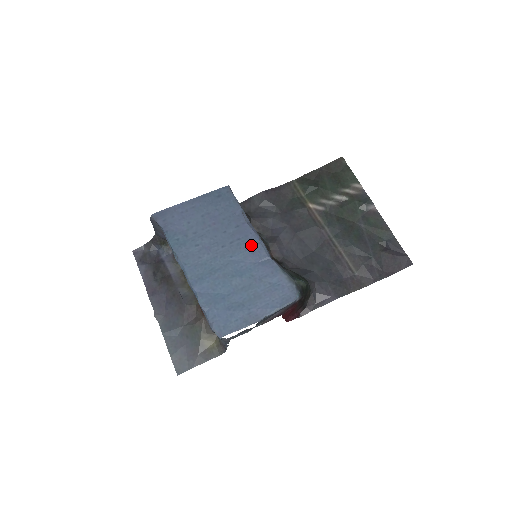
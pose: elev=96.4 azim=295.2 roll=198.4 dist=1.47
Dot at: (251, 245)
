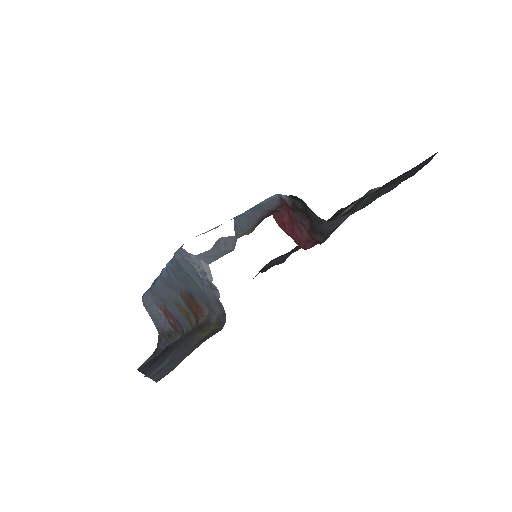
Dot at: occluded
